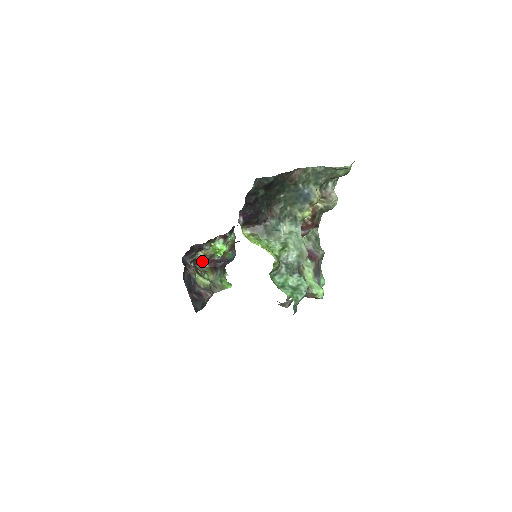
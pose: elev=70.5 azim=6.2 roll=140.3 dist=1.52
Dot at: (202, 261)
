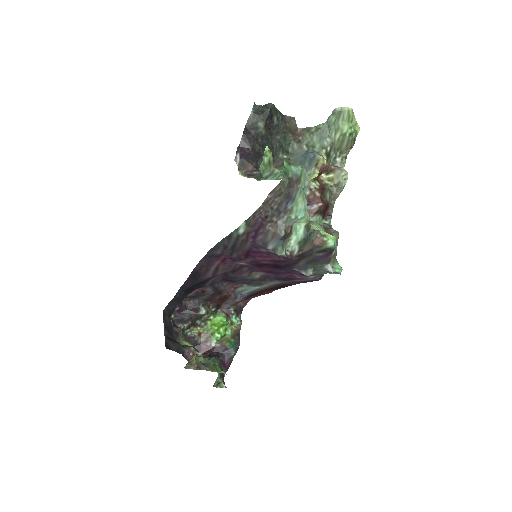
Dot at: (195, 346)
